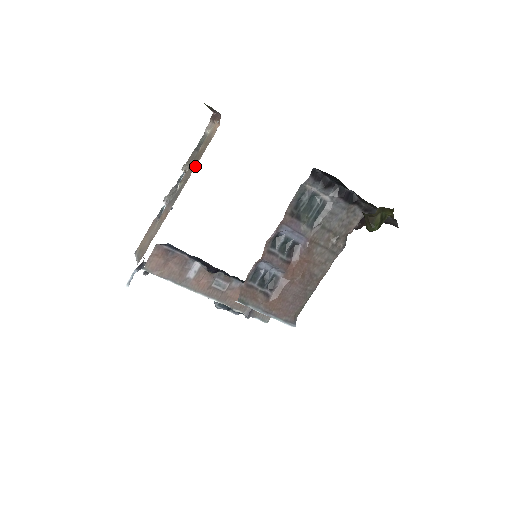
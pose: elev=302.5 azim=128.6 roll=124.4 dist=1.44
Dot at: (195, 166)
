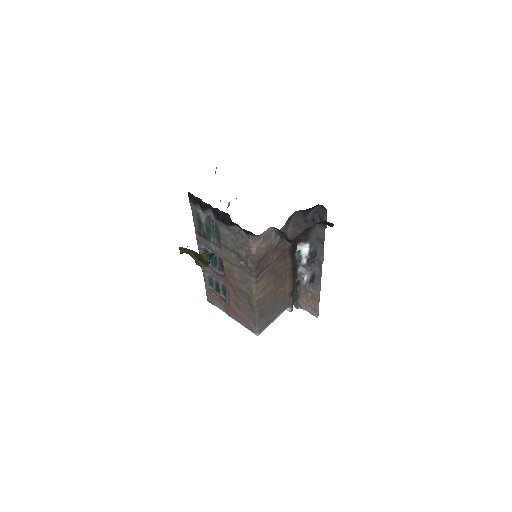
Dot at: occluded
